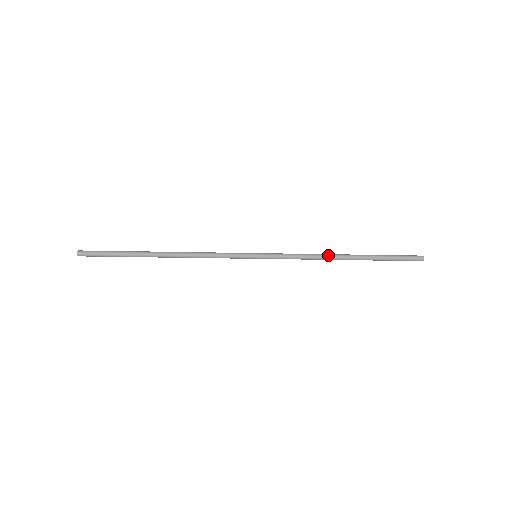
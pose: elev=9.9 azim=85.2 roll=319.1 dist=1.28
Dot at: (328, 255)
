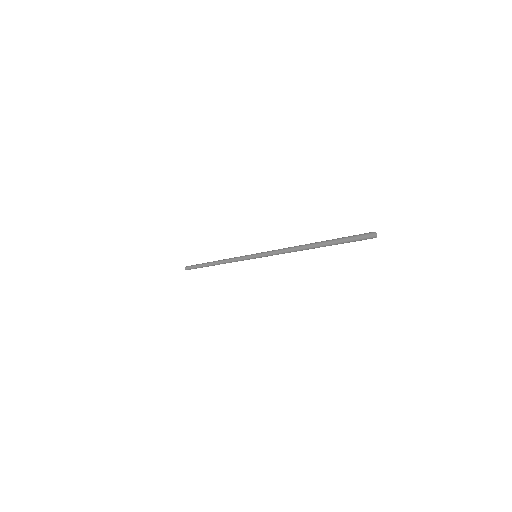
Dot at: (295, 249)
